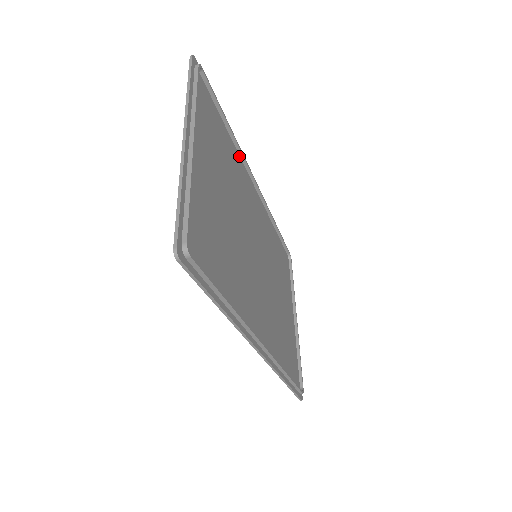
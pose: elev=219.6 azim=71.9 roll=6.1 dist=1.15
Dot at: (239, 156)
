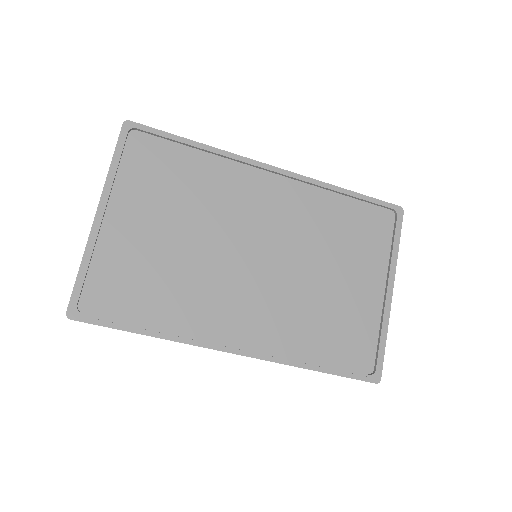
Dot at: (231, 161)
